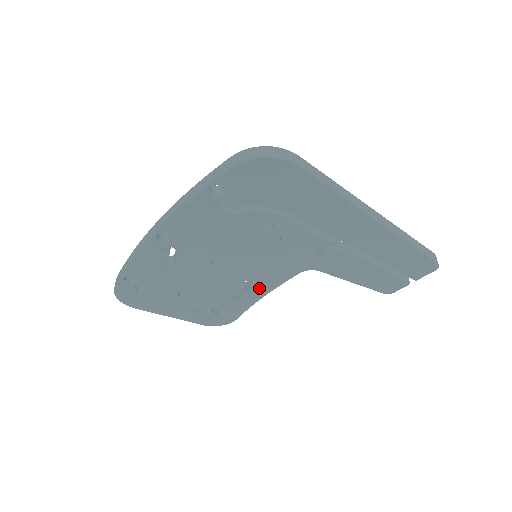
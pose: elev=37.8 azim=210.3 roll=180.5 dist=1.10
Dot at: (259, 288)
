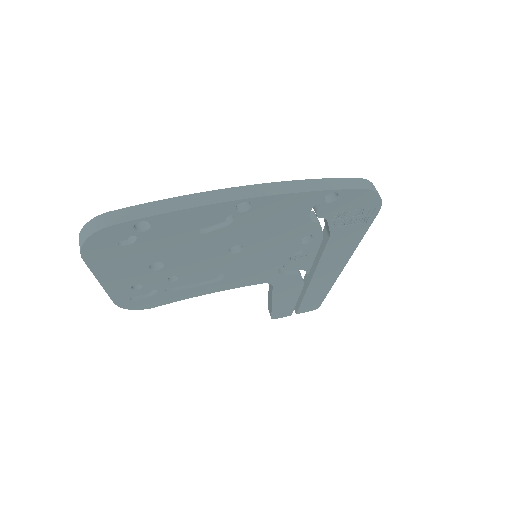
Dot at: (221, 284)
